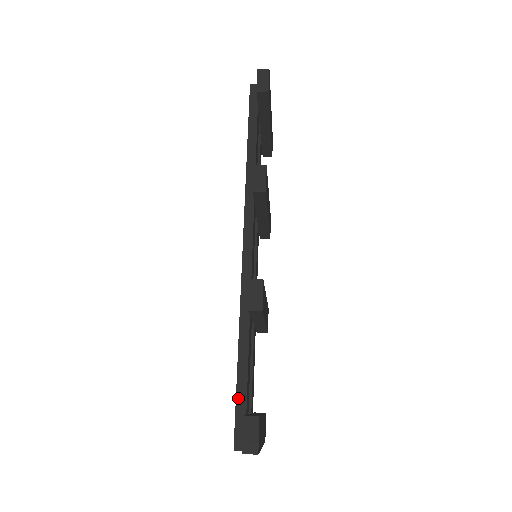
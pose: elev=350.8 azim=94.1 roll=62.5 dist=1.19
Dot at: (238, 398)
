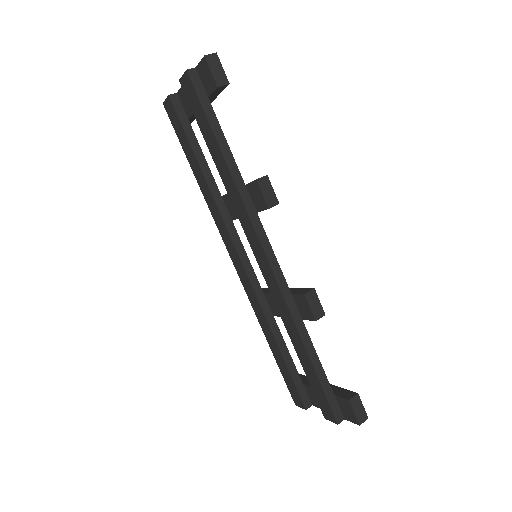
Dot at: (324, 388)
